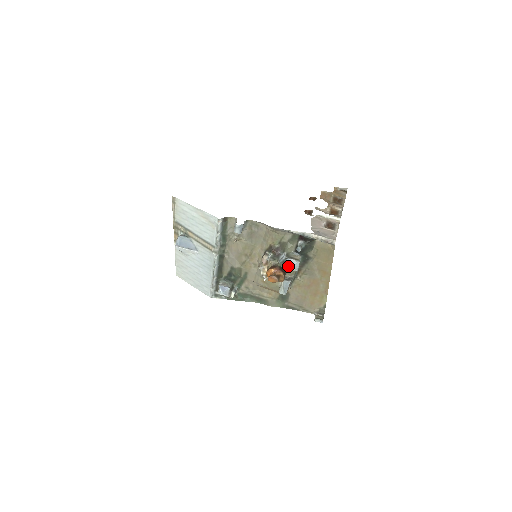
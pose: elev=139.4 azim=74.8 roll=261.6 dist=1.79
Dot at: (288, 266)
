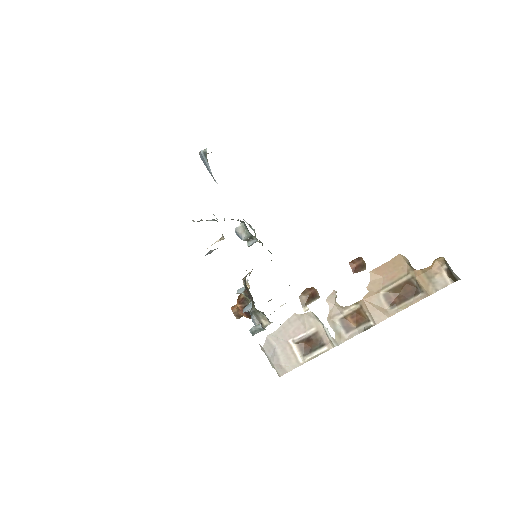
Dot at: occluded
